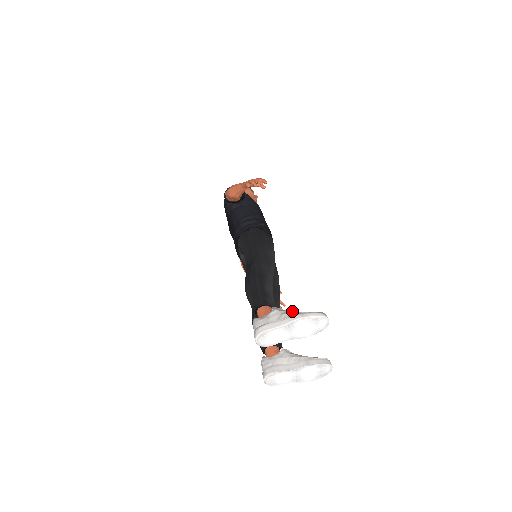
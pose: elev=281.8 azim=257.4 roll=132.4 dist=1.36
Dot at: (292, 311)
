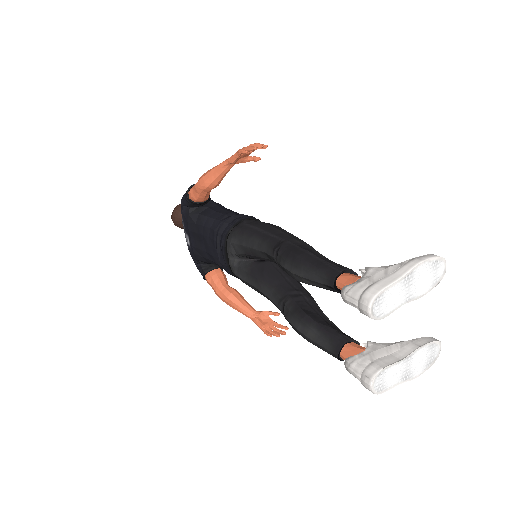
Dot at: occluded
